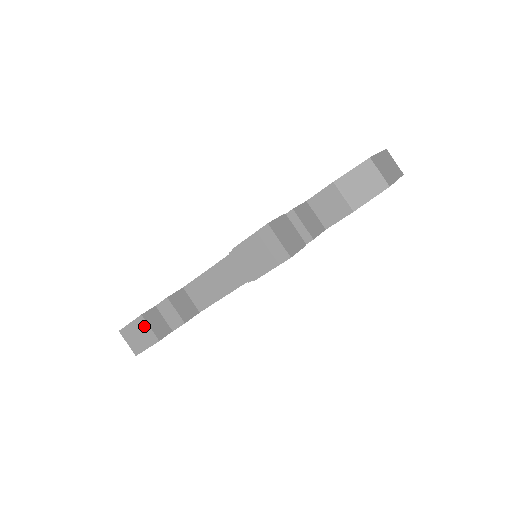
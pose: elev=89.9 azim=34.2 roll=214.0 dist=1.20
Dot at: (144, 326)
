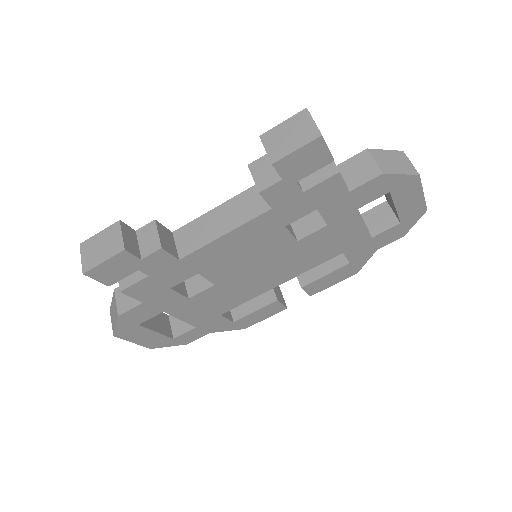
Dot at: (115, 233)
